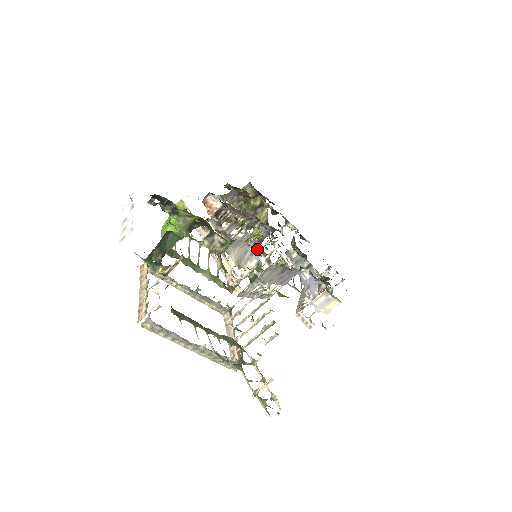
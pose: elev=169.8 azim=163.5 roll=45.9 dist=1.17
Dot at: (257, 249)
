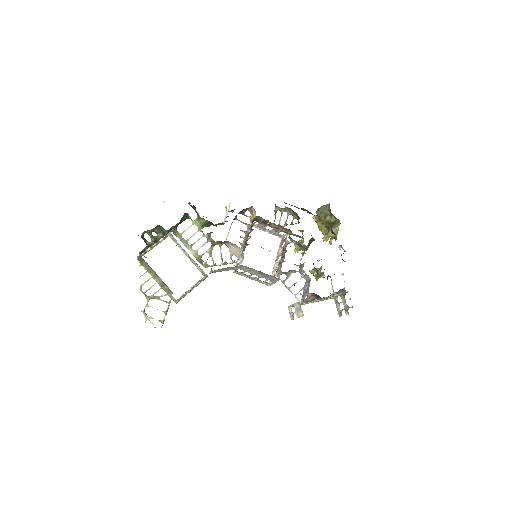
Dot at: (282, 252)
